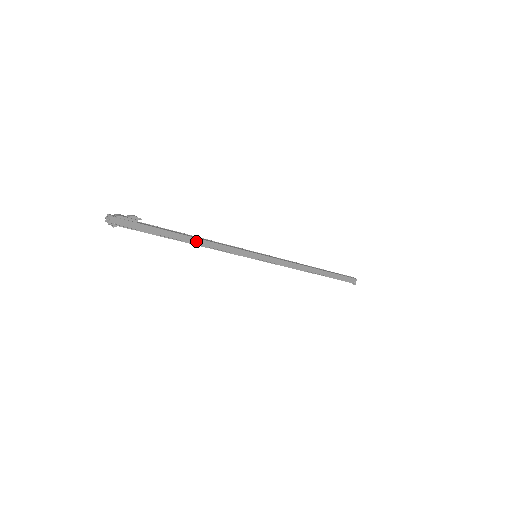
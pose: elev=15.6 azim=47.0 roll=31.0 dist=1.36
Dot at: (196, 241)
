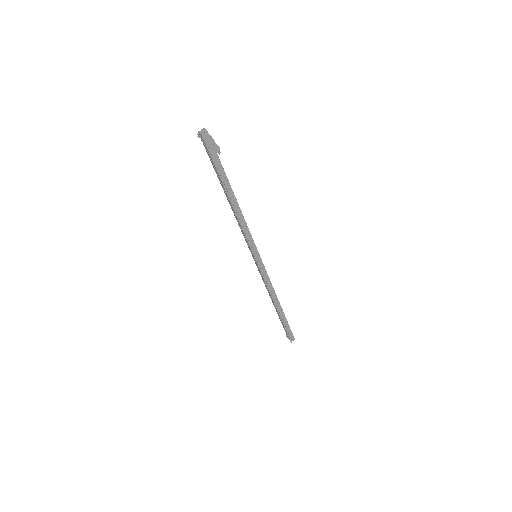
Dot at: (236, 205)
